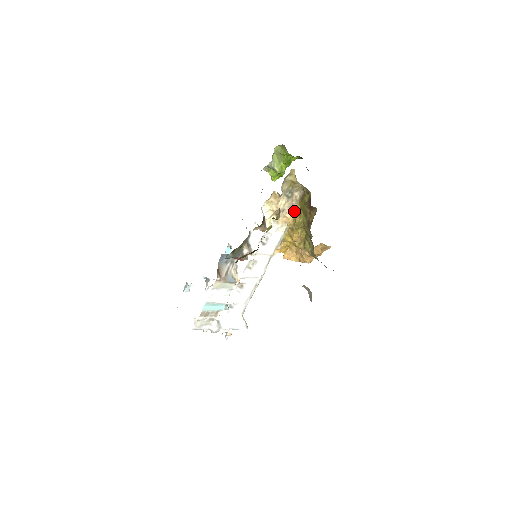
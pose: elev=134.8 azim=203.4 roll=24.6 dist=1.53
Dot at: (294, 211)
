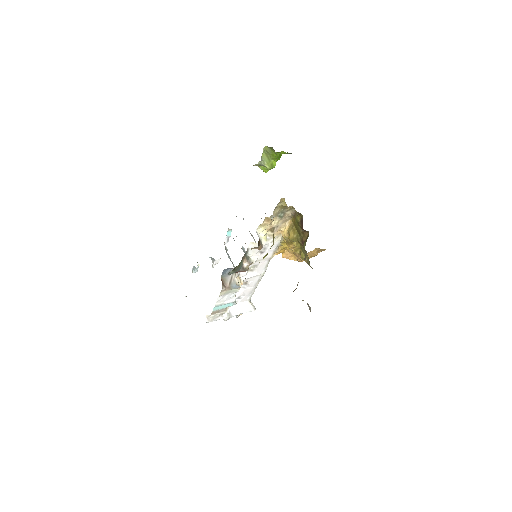
Dot at: (288, 225)
